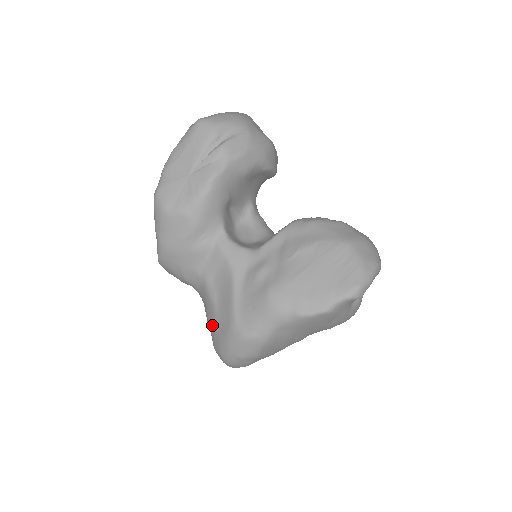
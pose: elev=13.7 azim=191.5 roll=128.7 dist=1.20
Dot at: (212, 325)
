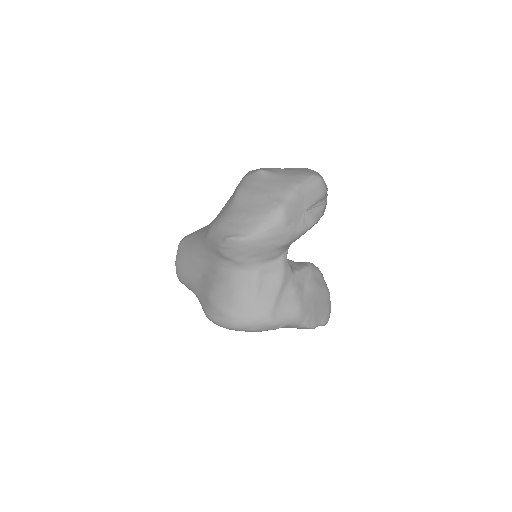
Dot at: (244, 301)
